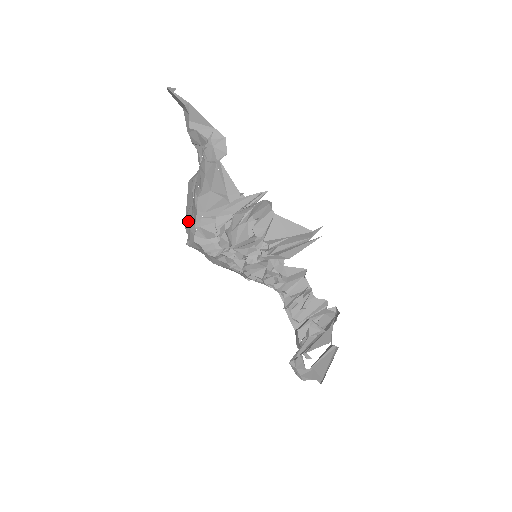
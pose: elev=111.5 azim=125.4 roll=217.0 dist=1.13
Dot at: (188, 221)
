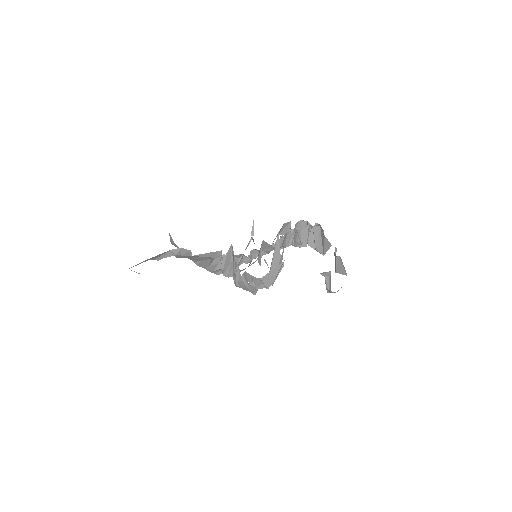
Dot at: occluded
